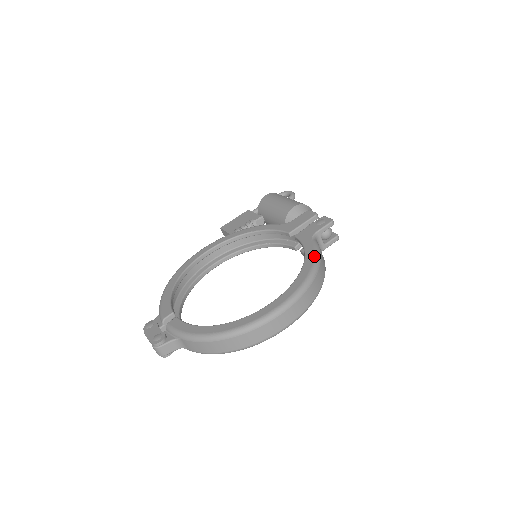
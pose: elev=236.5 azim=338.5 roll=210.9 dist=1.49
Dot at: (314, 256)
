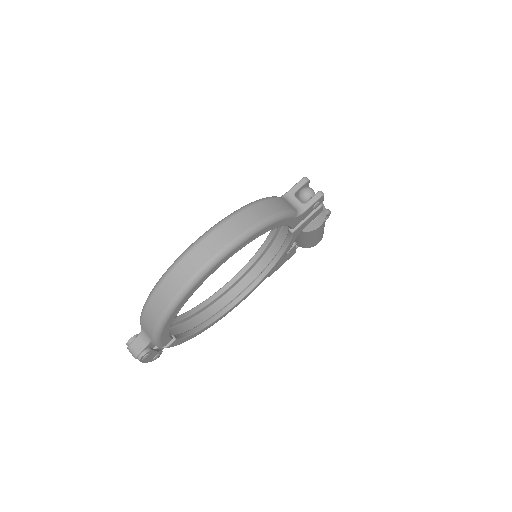
Dot at: occluded
